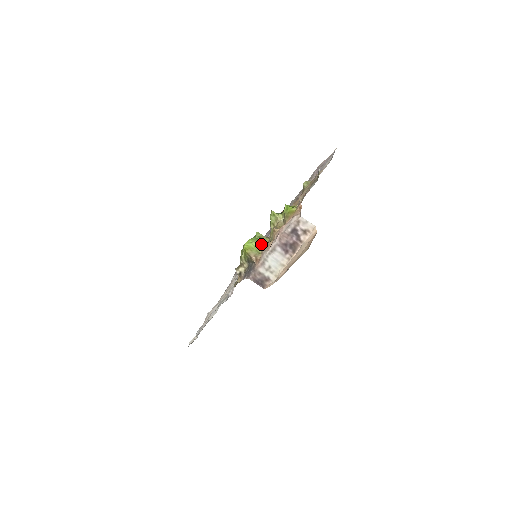
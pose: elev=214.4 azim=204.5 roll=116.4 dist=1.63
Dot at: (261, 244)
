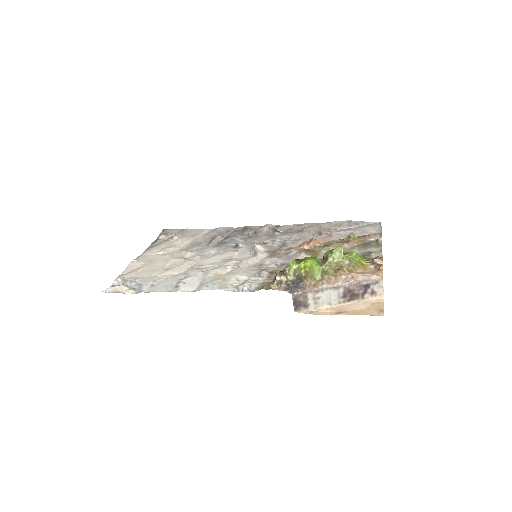
Dot at: (322, 272)
